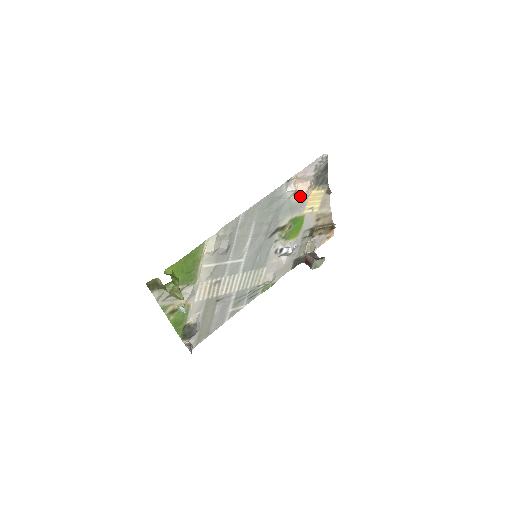
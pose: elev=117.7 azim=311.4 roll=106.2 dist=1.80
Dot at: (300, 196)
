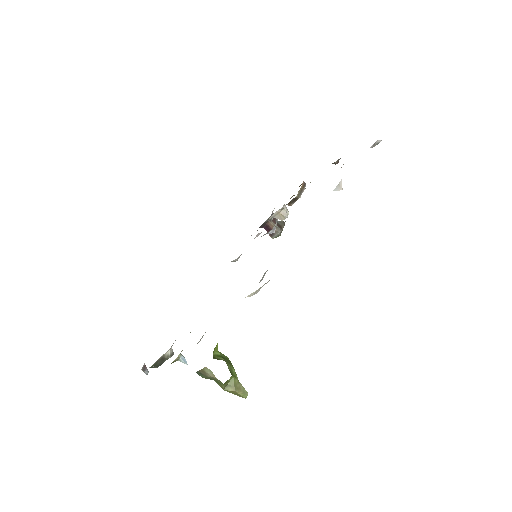
Dot at: occluded
